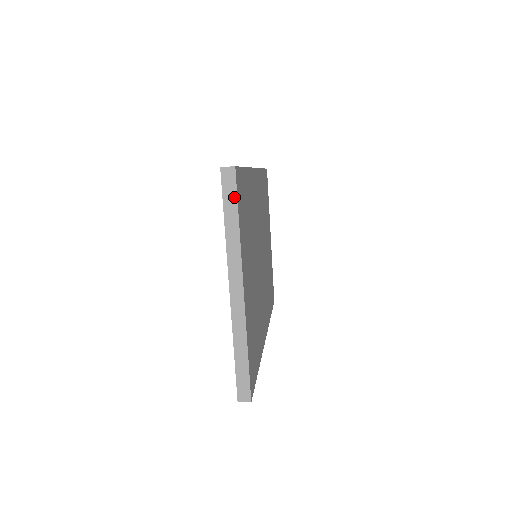
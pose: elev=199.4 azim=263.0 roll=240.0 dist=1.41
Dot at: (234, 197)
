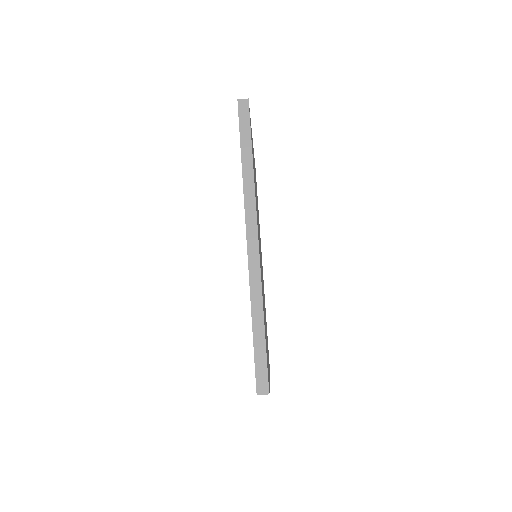
Dot at: occluded
